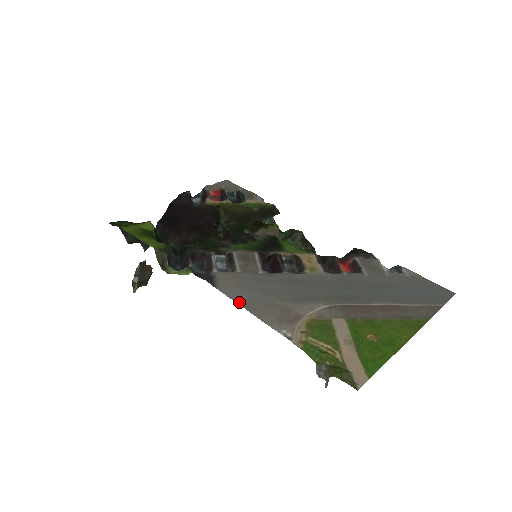
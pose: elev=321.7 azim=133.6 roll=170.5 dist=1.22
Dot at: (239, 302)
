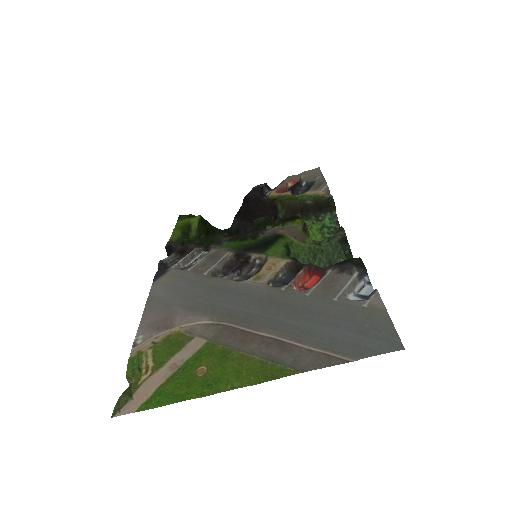
Dot at: (148, 300)
